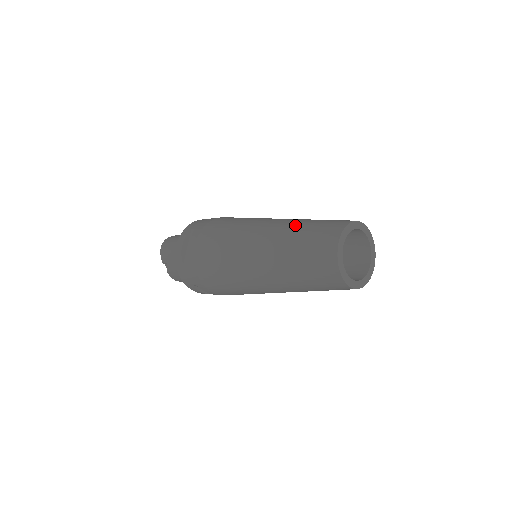
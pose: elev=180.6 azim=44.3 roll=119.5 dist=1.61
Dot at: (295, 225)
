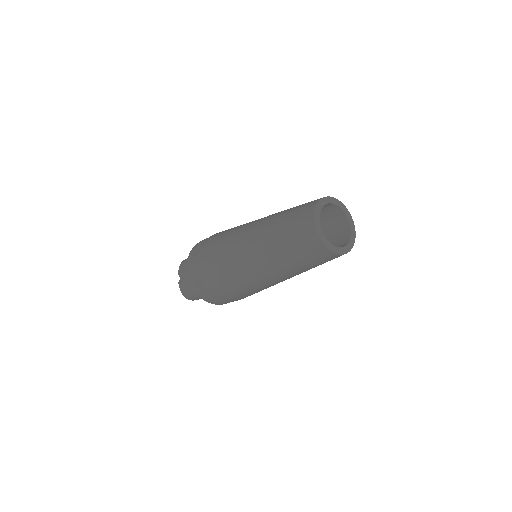
Dot at: occluded
